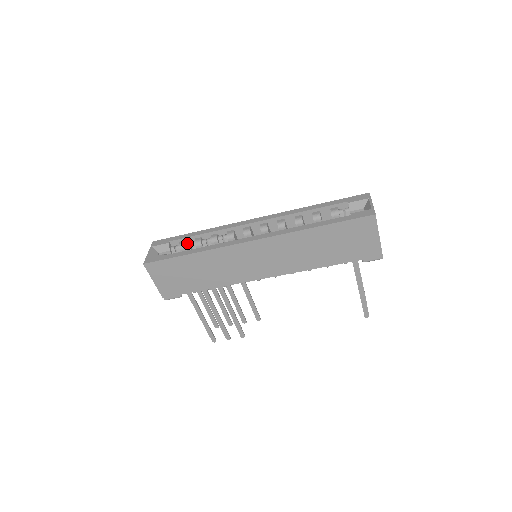
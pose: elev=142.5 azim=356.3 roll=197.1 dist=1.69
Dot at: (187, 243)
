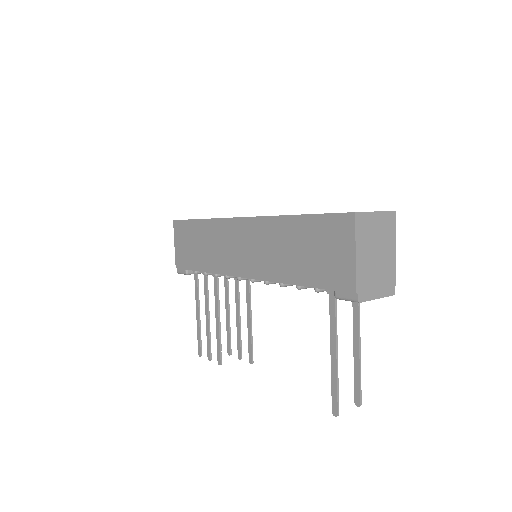
Dot at: occluded
